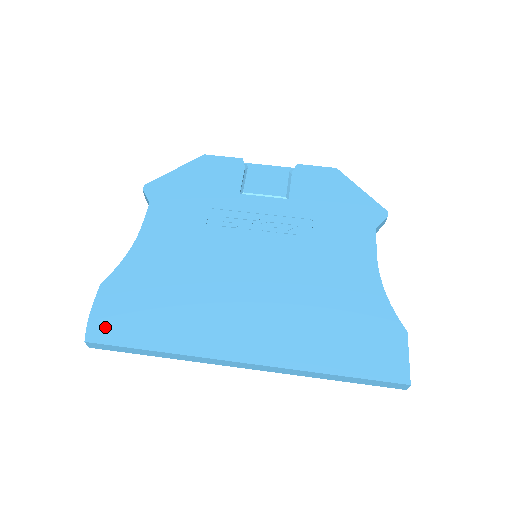
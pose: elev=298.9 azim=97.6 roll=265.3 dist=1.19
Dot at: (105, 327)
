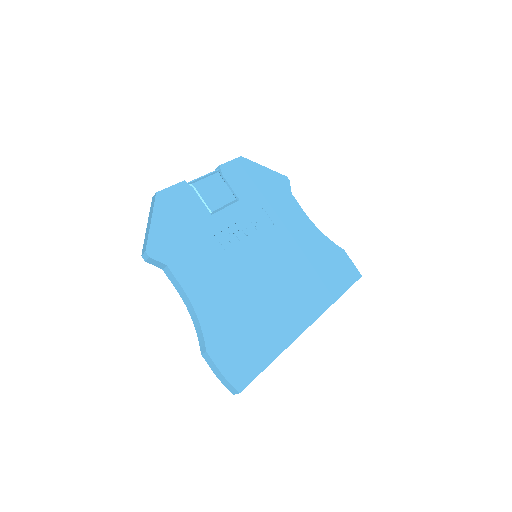
Dot at: (240, 374)
